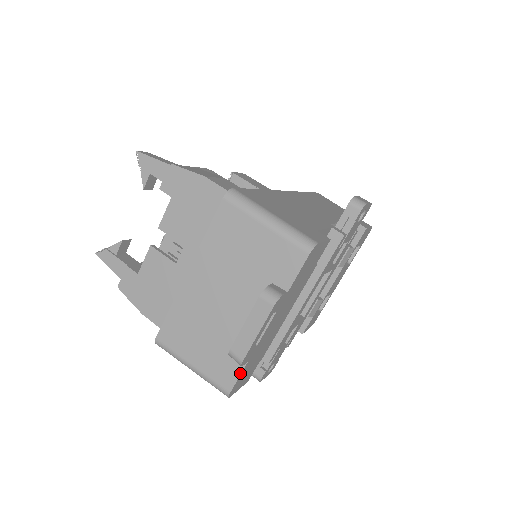
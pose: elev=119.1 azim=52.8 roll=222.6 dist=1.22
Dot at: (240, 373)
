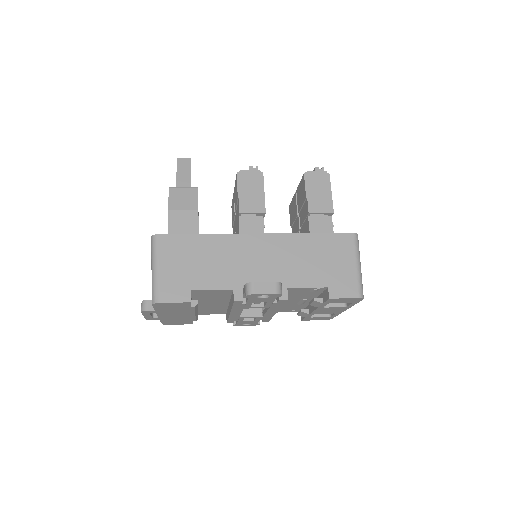
Dot at: (160, 321)
